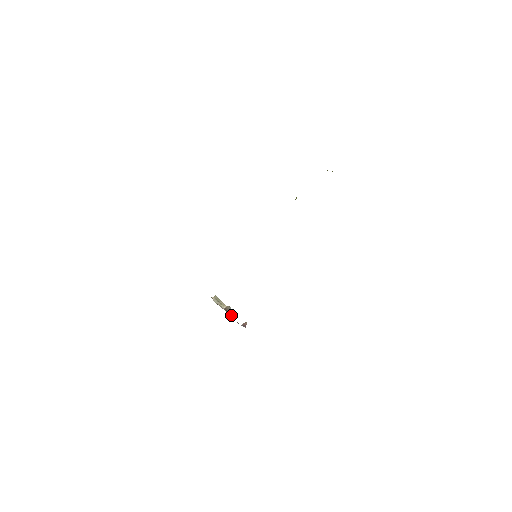
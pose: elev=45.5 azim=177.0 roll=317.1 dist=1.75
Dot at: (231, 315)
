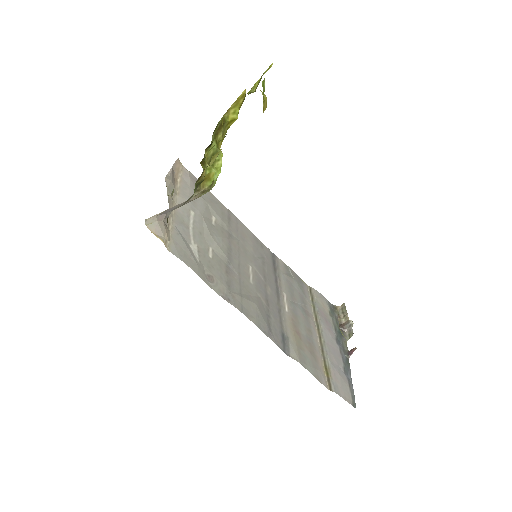
Dot at: (347, 334)
